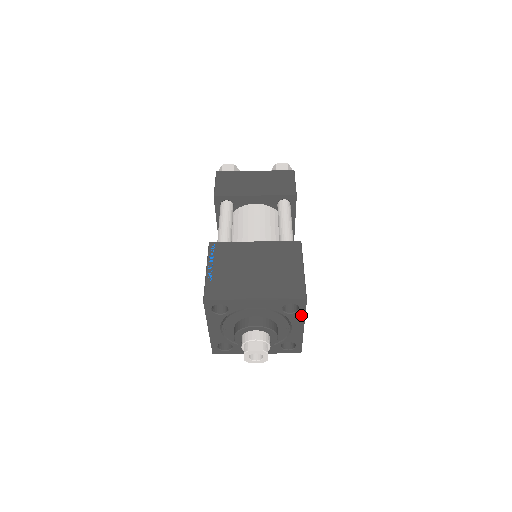
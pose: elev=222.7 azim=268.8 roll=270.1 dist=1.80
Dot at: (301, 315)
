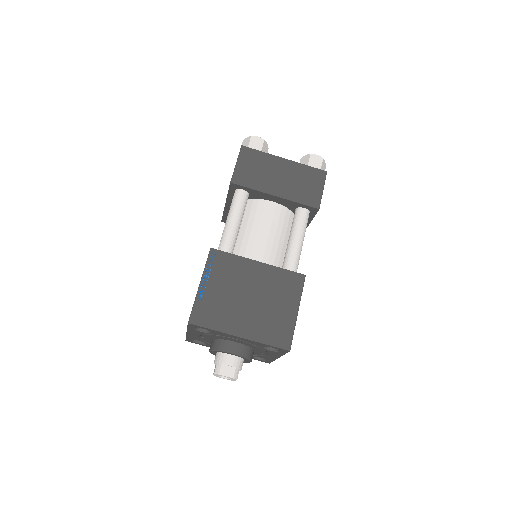
Dot at: (280, 354)
